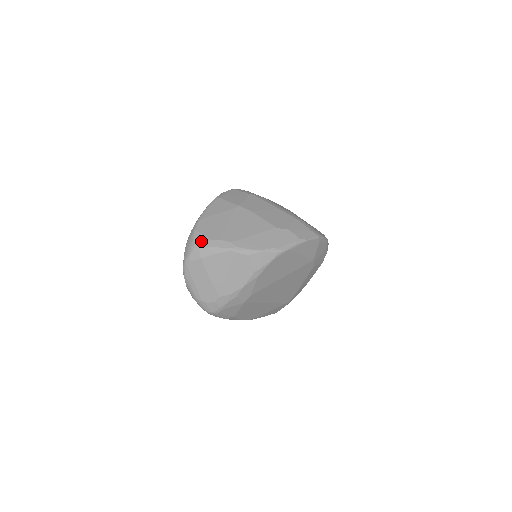
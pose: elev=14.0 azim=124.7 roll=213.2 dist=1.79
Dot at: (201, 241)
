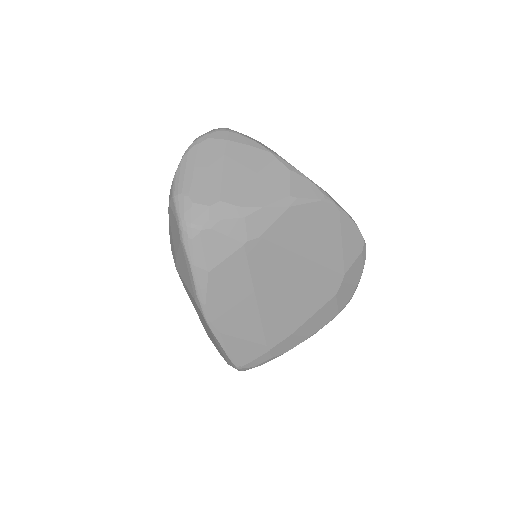
Dot at: occluded
